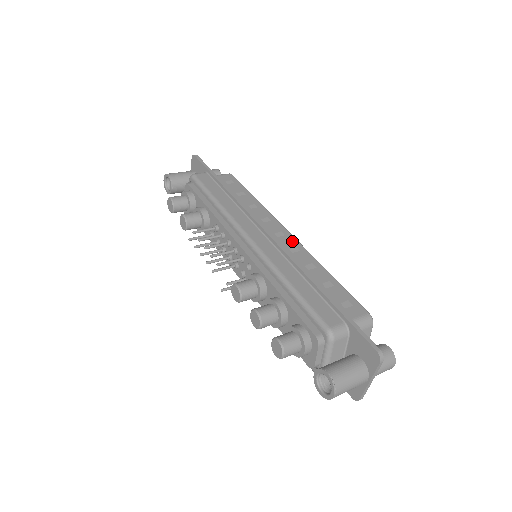
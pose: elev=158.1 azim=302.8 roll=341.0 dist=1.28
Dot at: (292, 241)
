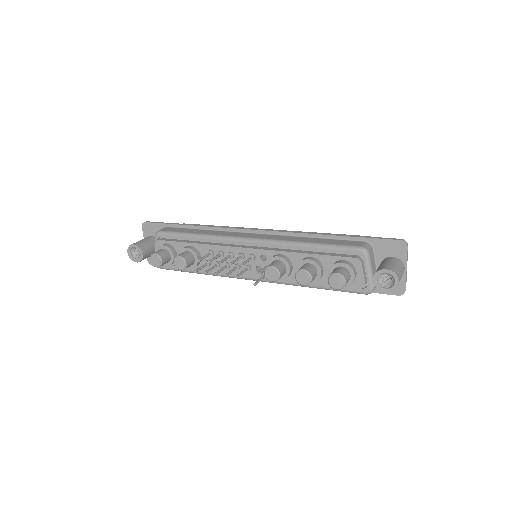
Dot at: occluded
